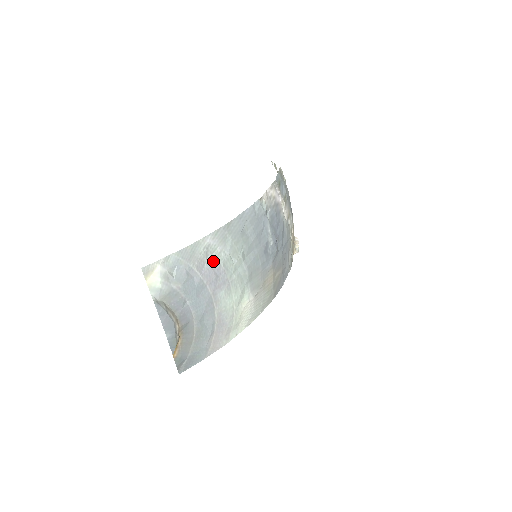
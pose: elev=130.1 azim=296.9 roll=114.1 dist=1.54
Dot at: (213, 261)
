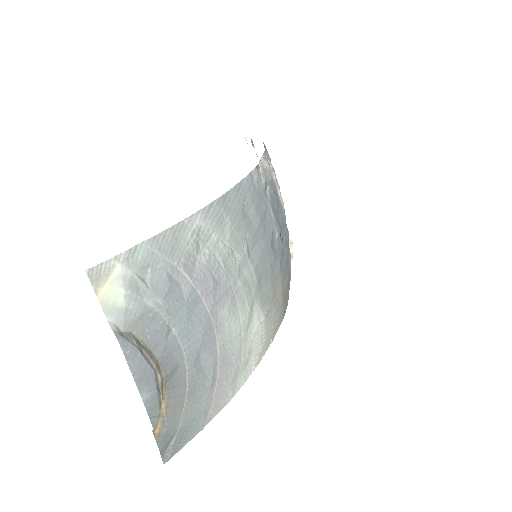
Dot at: (208, 256)
